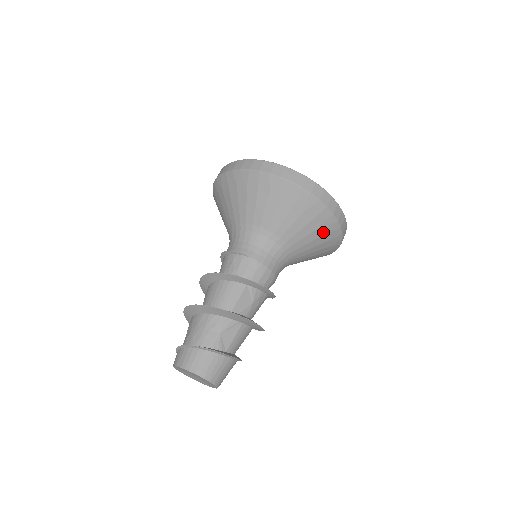
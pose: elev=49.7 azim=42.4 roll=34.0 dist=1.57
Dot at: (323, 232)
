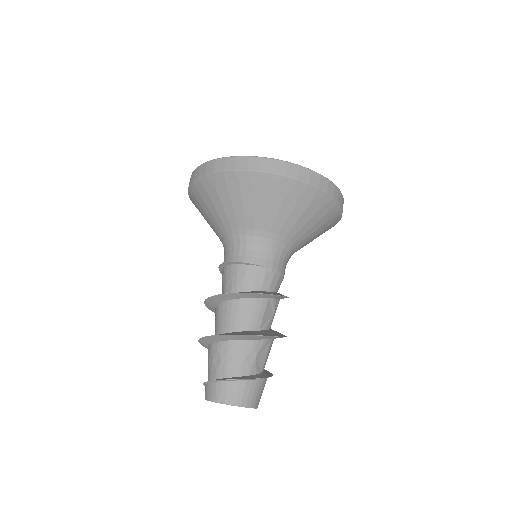
Dot at: (327, 225)
